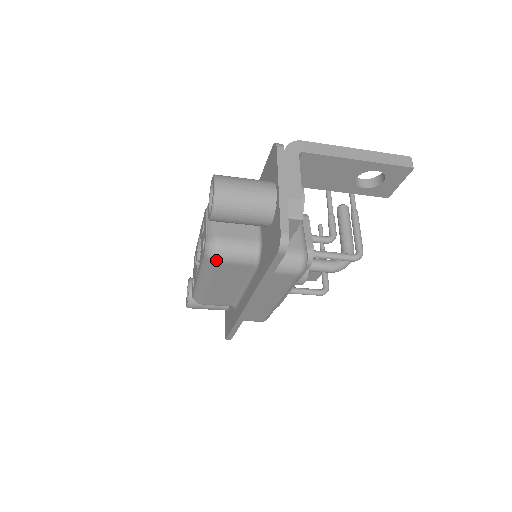
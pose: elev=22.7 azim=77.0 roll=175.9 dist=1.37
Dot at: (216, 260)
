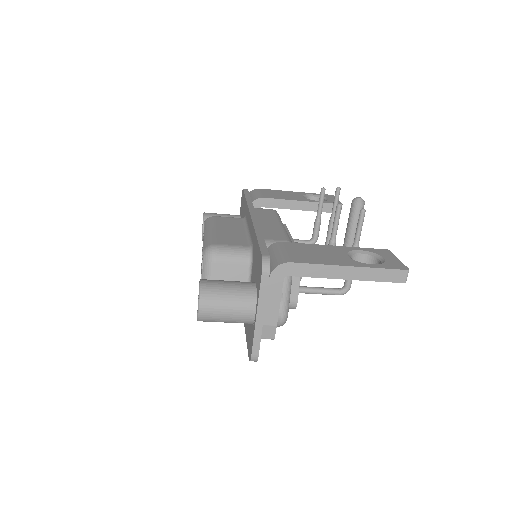
Dot at: occluded
